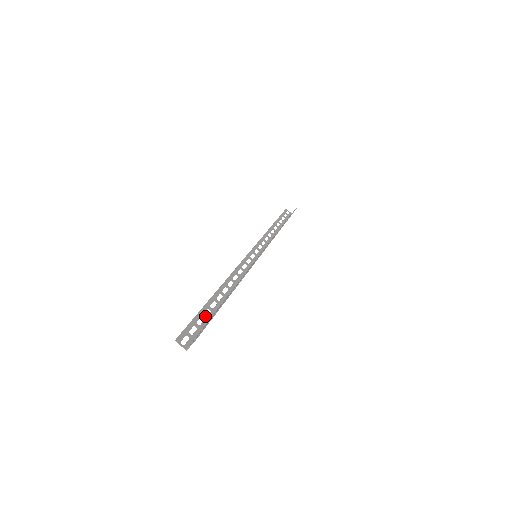
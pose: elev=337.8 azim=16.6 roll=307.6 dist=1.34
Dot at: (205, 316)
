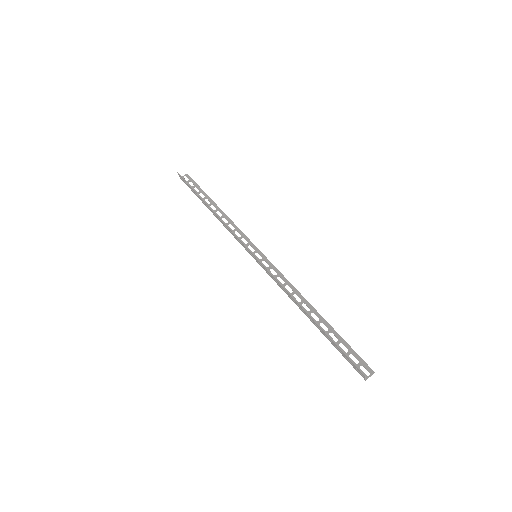
Dot at: (333, 343)
